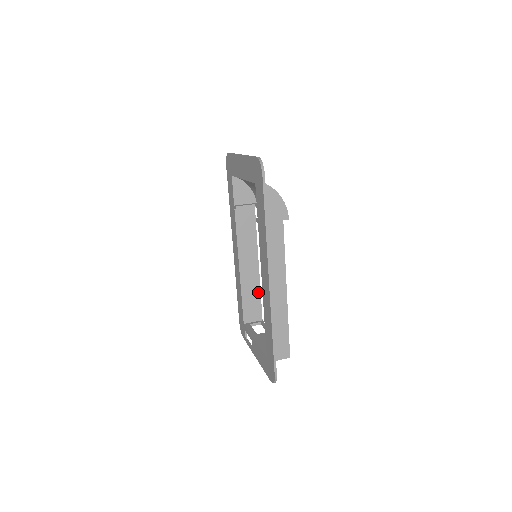
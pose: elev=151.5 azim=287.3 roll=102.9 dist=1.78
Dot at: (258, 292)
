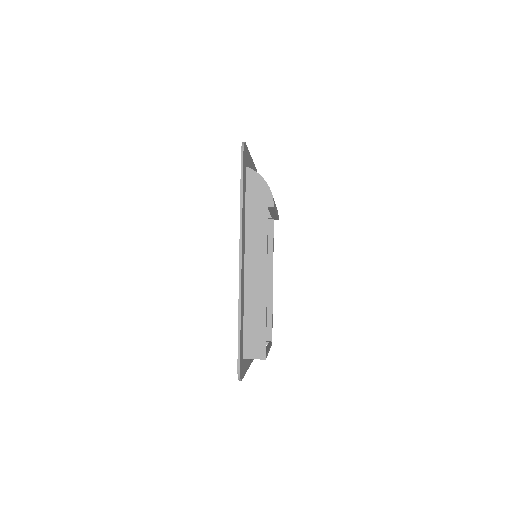
Dot at: (270, 309)
